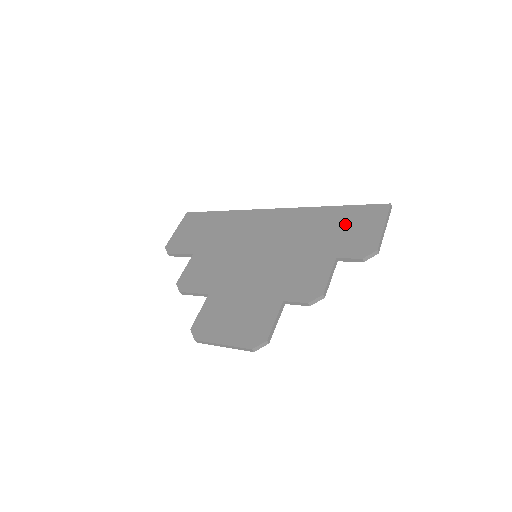
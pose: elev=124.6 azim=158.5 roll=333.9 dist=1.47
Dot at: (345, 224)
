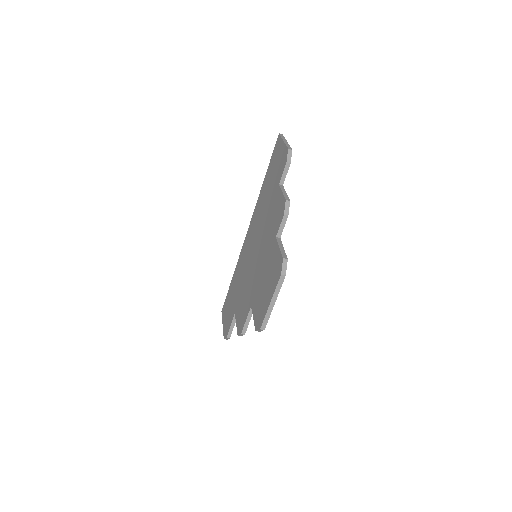
Dot at: (272, 173)
